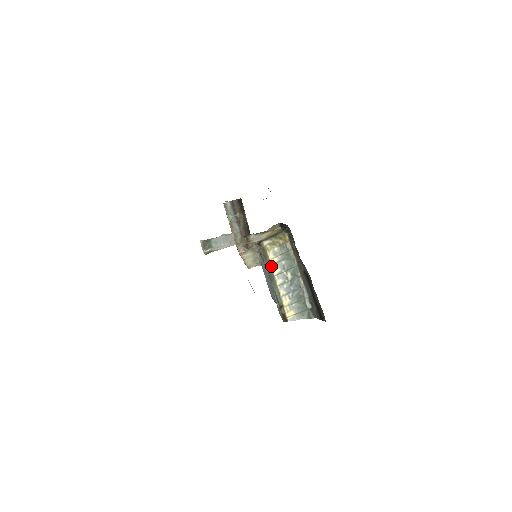
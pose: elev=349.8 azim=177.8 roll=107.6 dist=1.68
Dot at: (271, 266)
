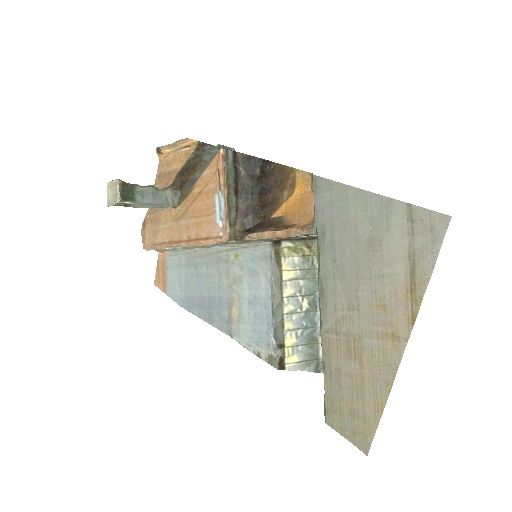
Dot at: (282, 281)
